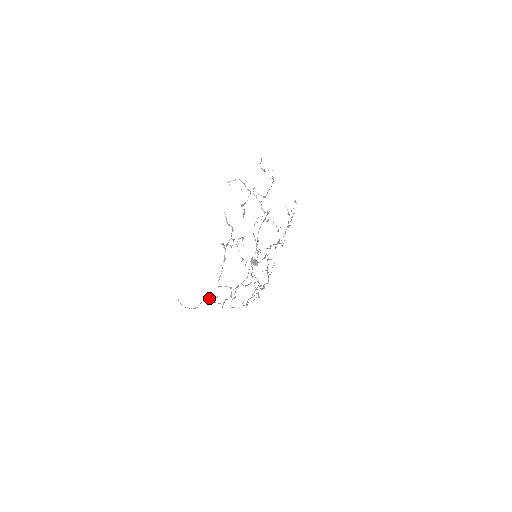
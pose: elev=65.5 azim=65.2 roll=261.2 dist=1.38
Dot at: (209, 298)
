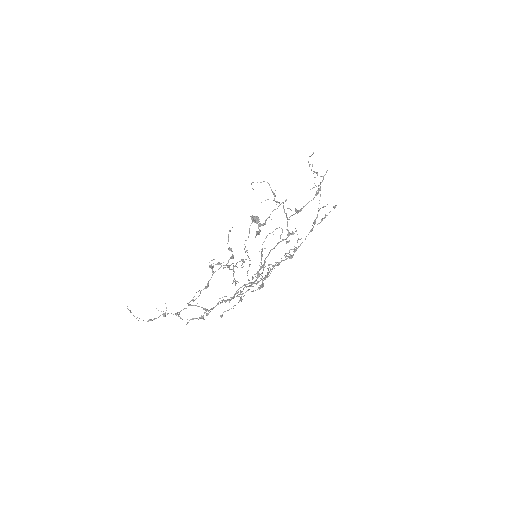
Dot at: (171, 313)
